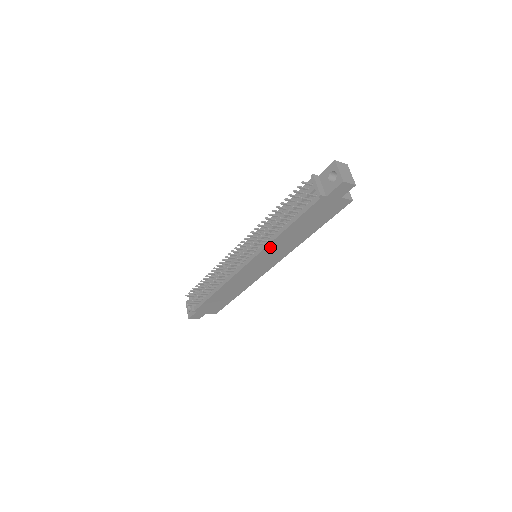
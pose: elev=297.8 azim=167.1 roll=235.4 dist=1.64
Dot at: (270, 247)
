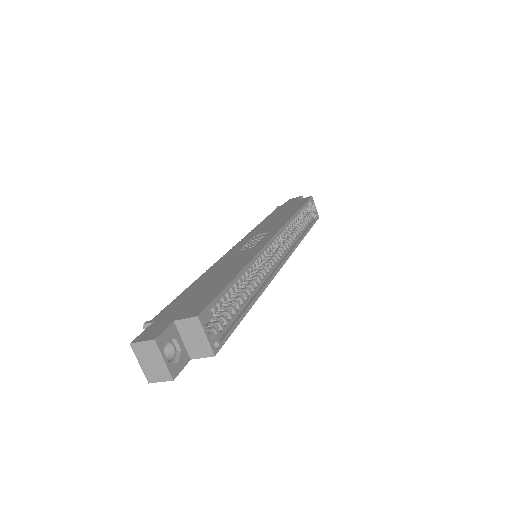
Dot at: occluded
